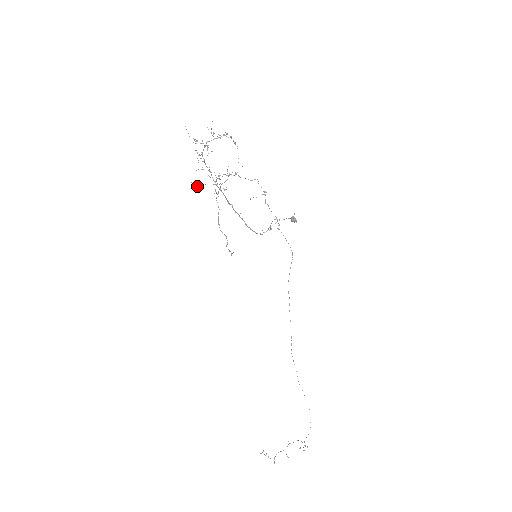
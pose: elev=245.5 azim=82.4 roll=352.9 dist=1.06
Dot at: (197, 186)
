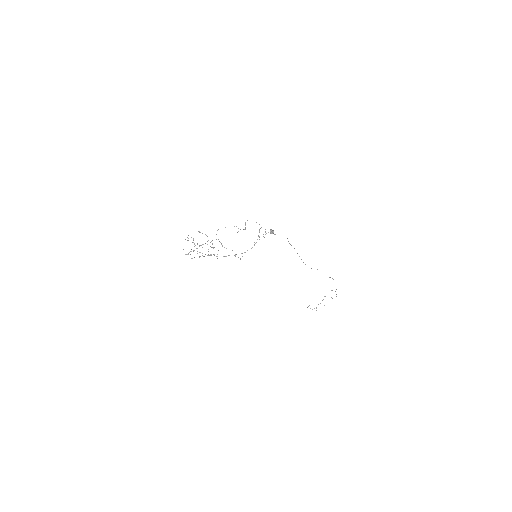
Dot at: occluded
